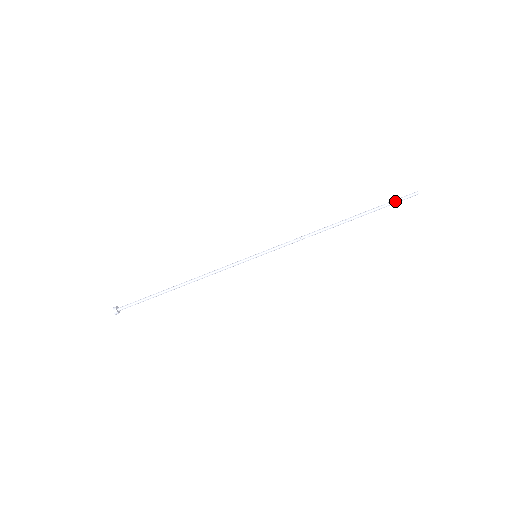
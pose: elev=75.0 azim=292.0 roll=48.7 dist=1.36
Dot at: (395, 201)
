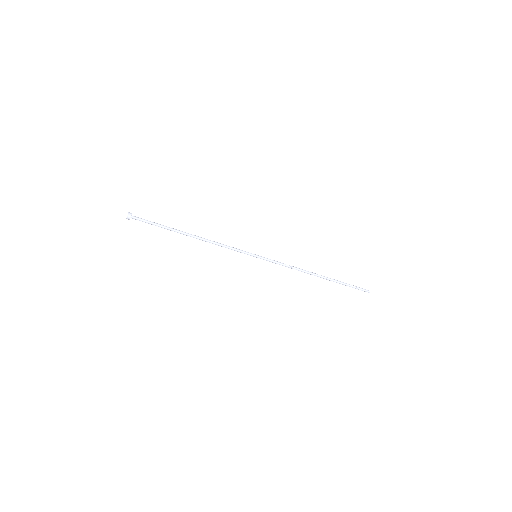
Dot at: (356, 287)
